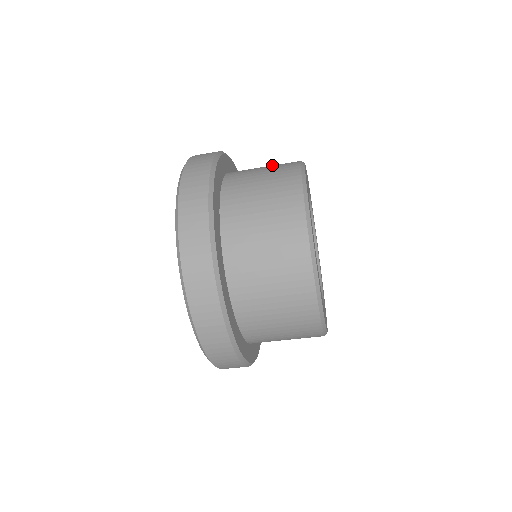
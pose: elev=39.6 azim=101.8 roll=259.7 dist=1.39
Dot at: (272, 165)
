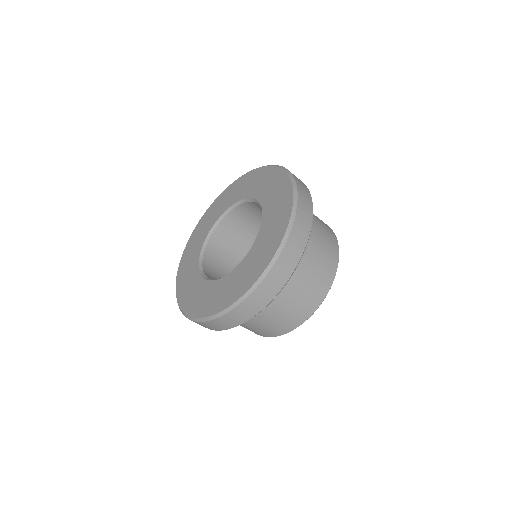
Dot at: occluded
